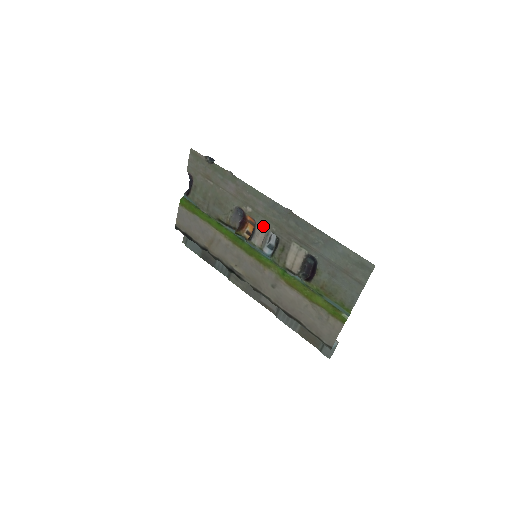
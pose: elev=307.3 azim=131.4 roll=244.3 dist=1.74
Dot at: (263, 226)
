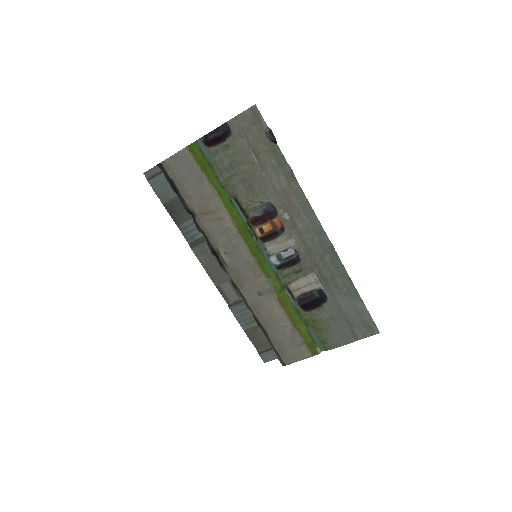
Dot at: (291, 240)
